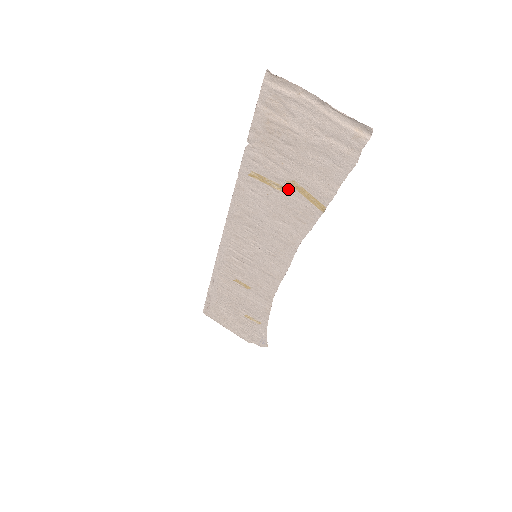
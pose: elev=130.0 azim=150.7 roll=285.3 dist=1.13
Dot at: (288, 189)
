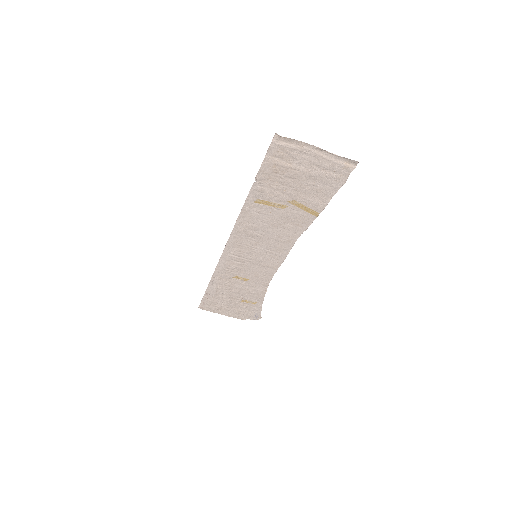
Dot at: (288, 206)
